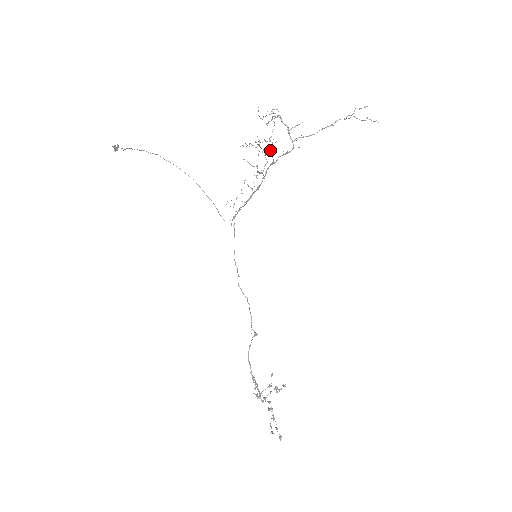
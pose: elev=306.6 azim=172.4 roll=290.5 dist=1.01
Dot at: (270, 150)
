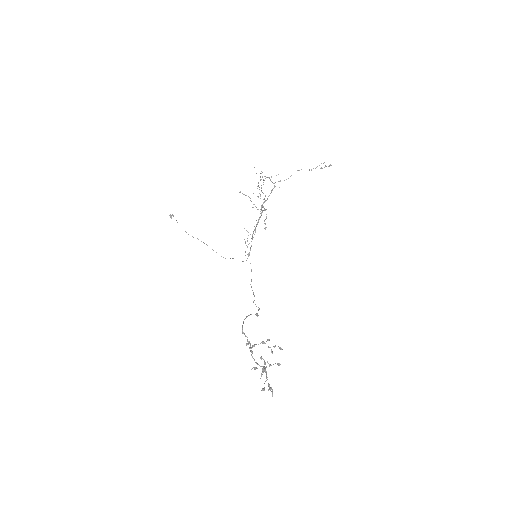
Dot at: (264, 199)
